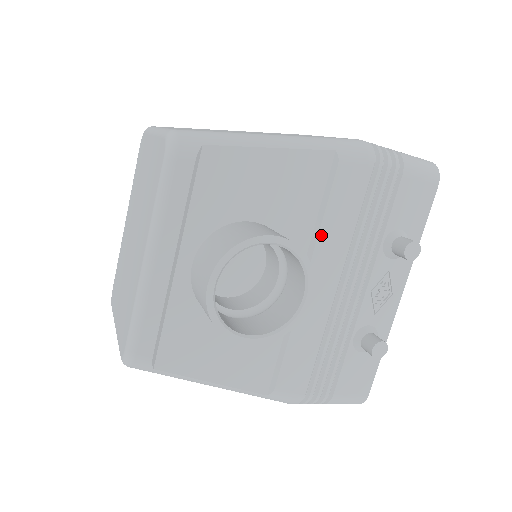
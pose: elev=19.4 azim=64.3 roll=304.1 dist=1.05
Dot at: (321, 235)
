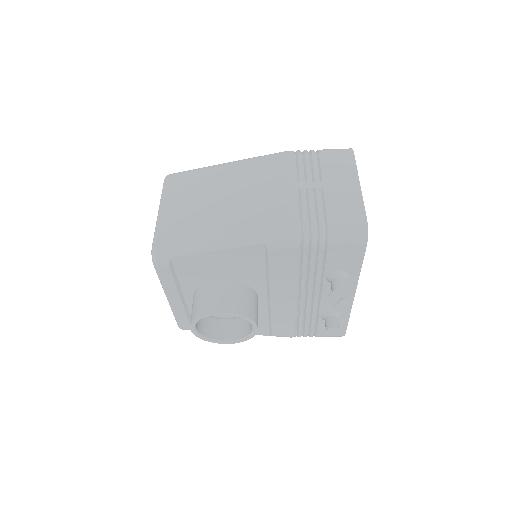
Dot at: (271, 281)
